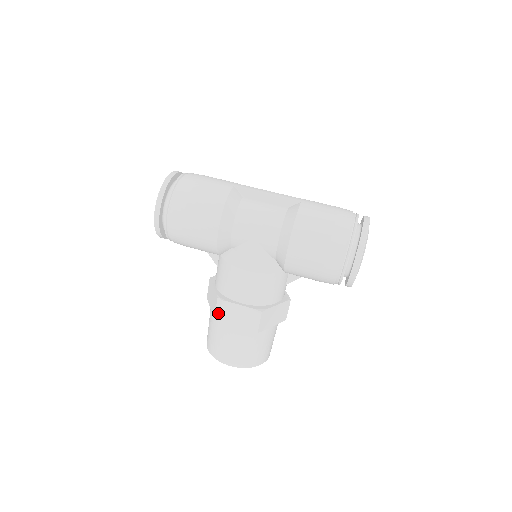
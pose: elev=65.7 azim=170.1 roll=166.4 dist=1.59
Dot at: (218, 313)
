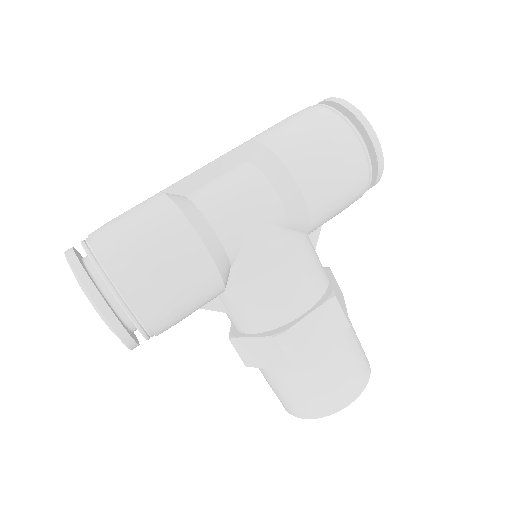
Dot at: (292, 355)
